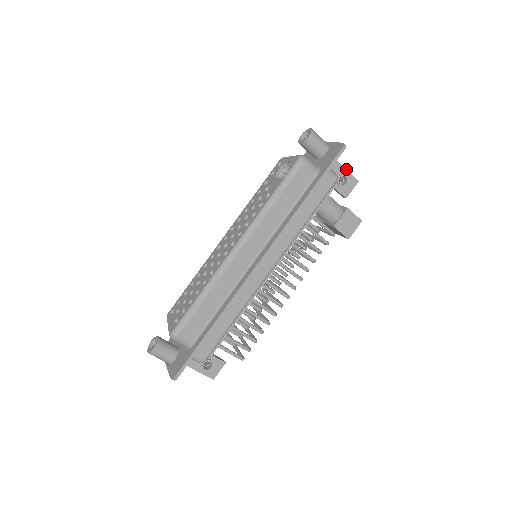
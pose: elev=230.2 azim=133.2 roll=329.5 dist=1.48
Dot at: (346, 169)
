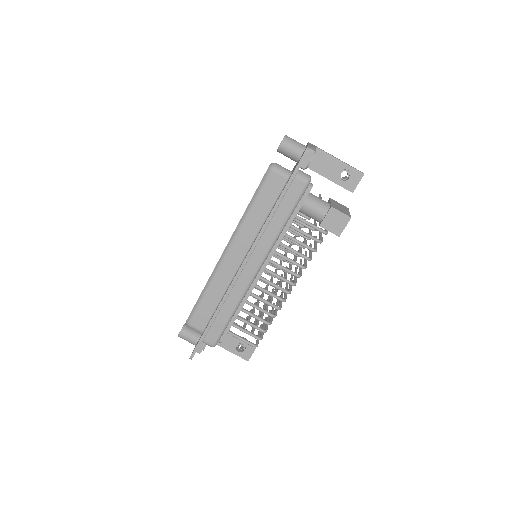
Dot at: (347, 164)
